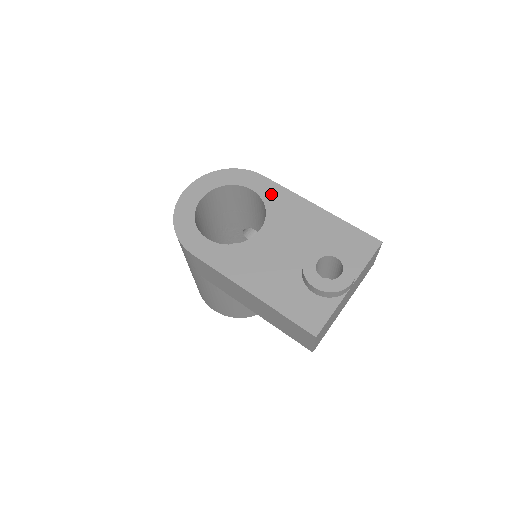
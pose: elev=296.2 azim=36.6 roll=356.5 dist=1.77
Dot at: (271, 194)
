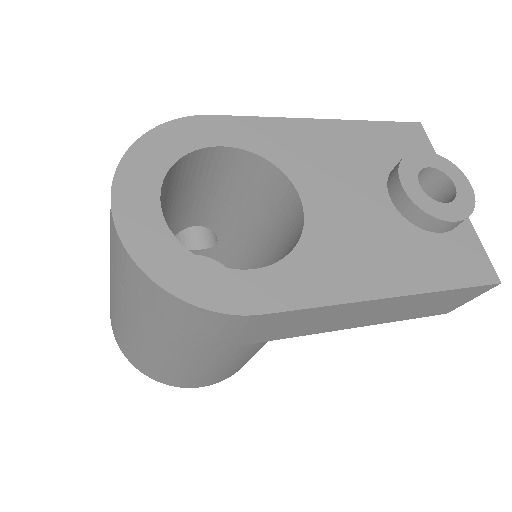
Dot at: (254, 137)
